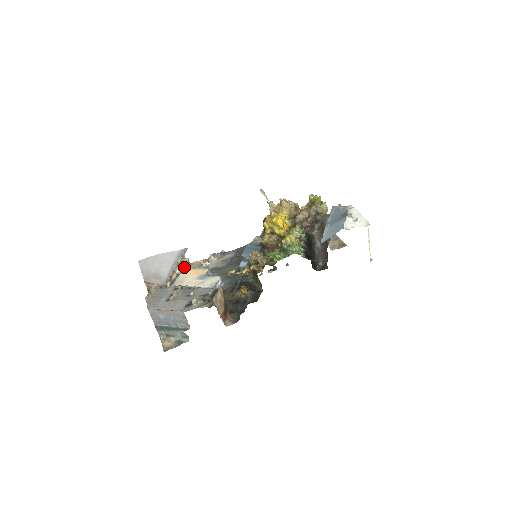
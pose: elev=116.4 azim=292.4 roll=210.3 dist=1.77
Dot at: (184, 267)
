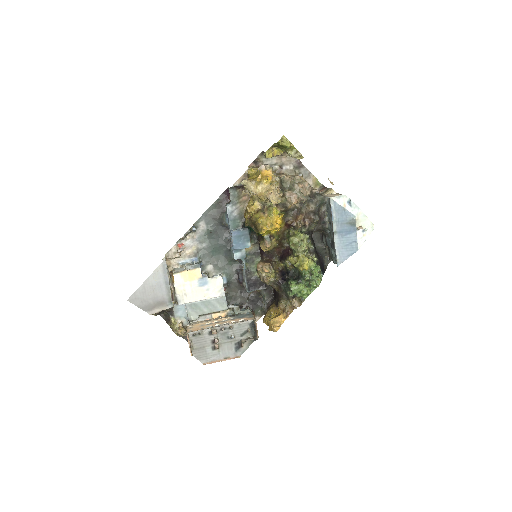
Dot at: occluded
